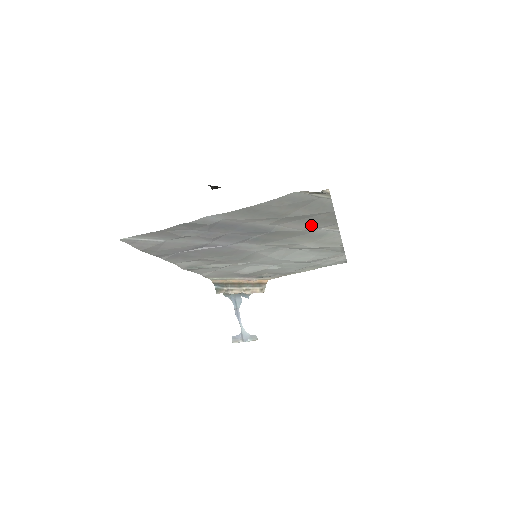
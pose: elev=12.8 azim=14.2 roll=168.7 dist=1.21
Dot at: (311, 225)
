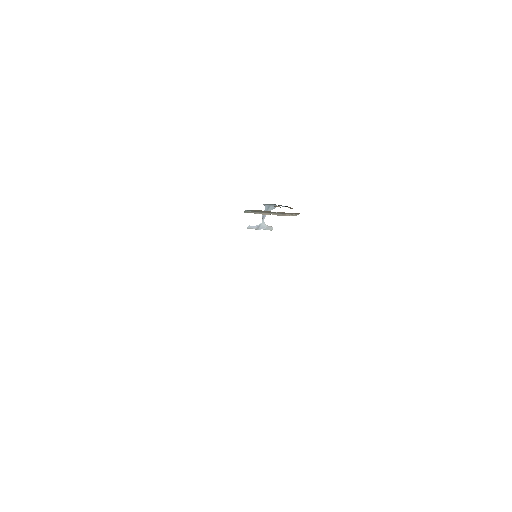
Dot at: occluded
